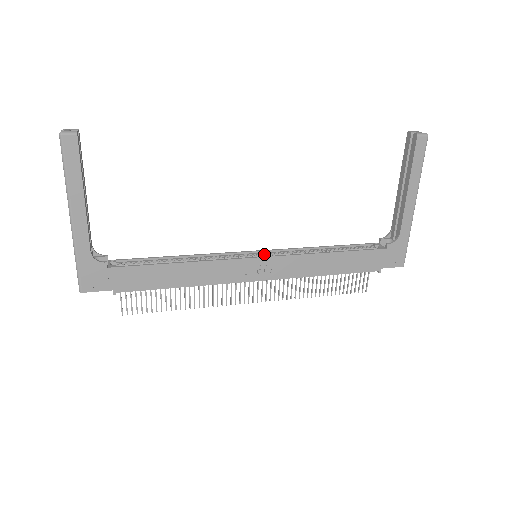
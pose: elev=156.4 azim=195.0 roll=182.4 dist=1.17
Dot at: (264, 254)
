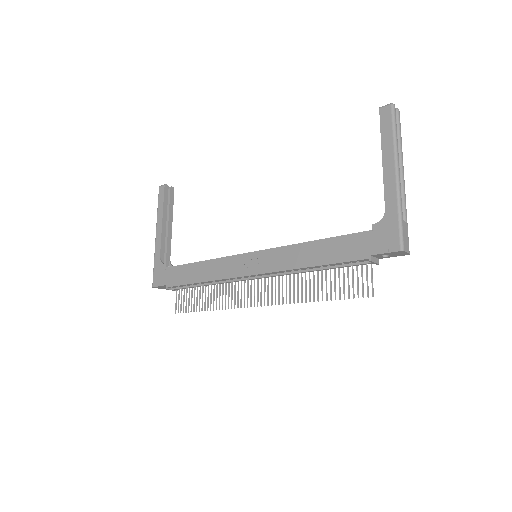
Dot at: occluded
